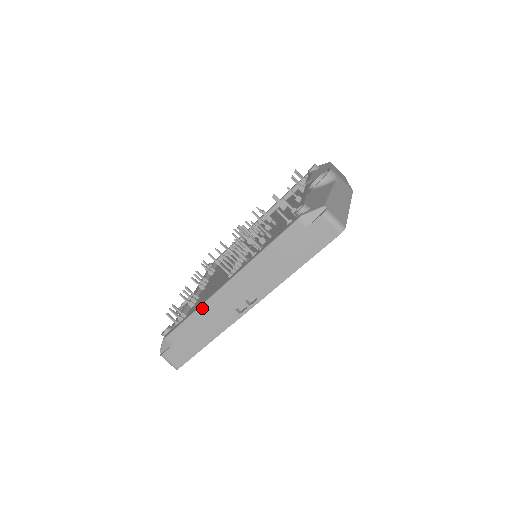
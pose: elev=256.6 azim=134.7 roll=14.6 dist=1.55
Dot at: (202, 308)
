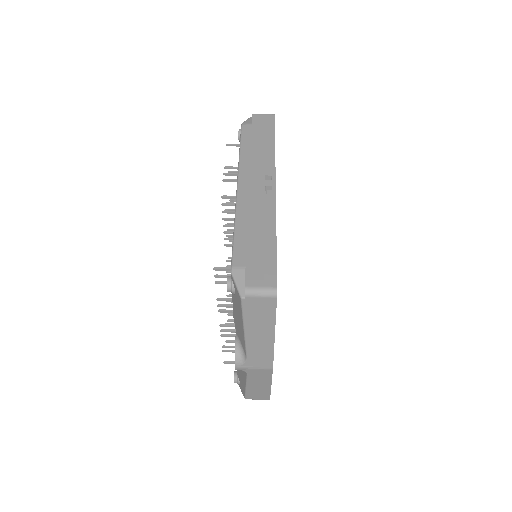
Dot at: (238, 214)
